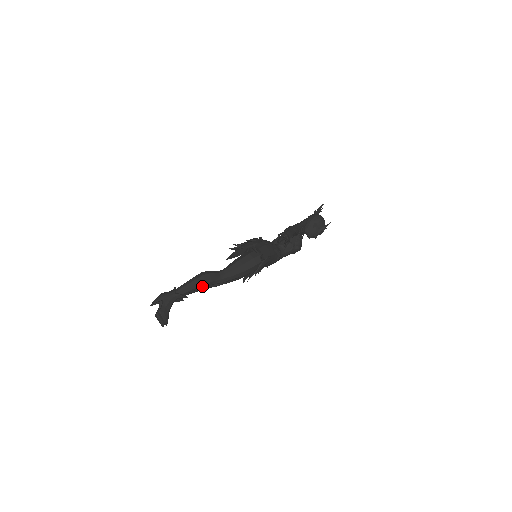
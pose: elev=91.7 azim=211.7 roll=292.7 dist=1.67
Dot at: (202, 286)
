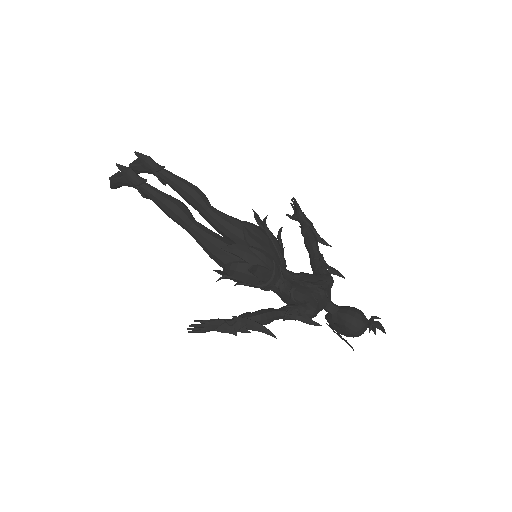
Dot at: occluded
